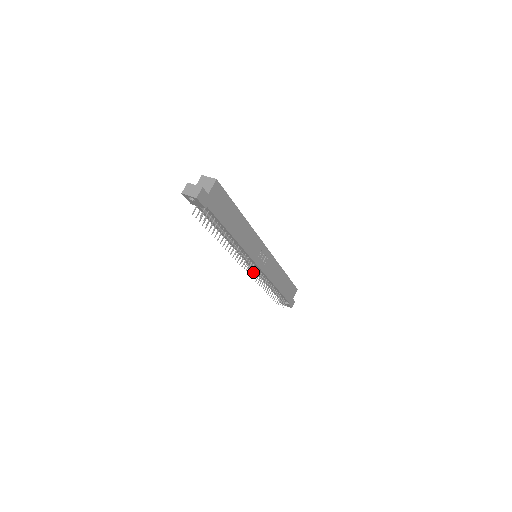
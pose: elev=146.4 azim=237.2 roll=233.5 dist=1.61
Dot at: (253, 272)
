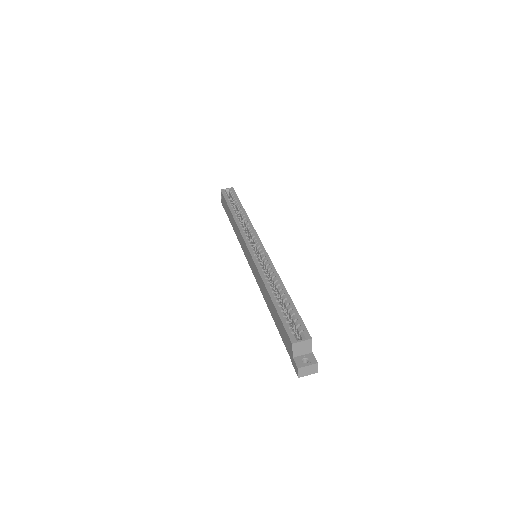
Dot at: occluded
